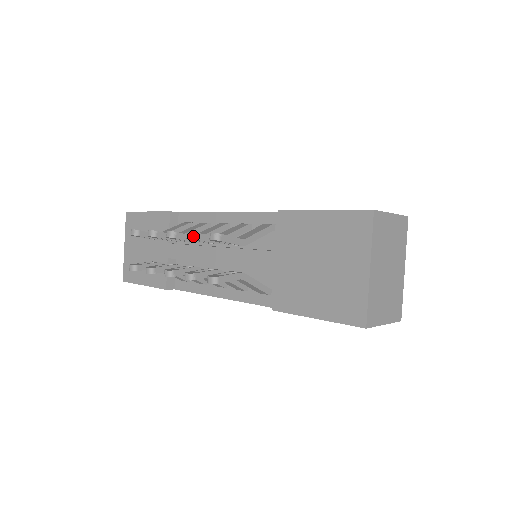
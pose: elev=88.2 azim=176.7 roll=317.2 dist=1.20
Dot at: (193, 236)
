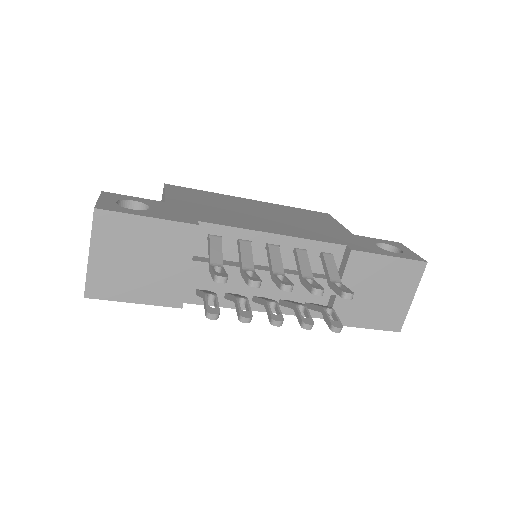
Dot at: occluded
